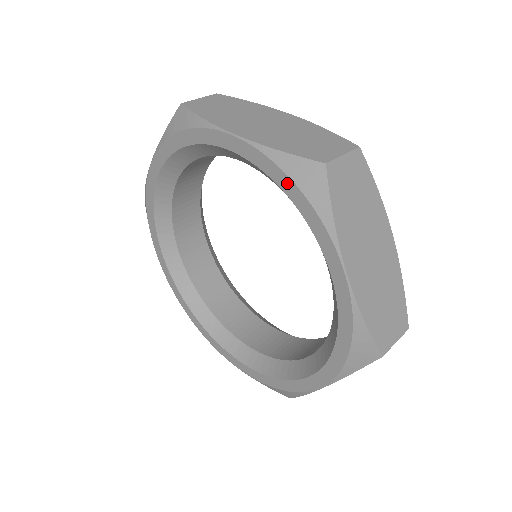
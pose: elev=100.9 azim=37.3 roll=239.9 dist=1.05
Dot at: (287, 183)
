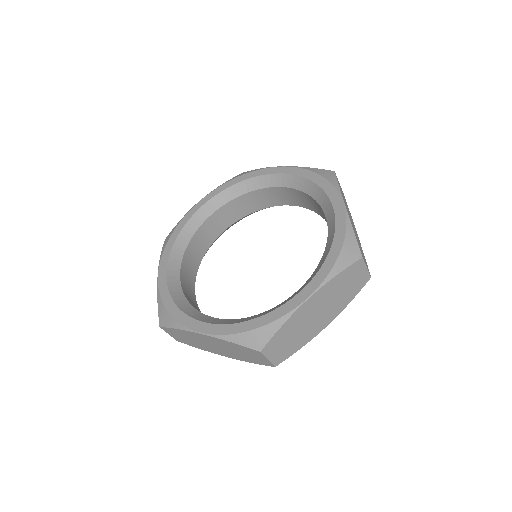
Dot at: (313, 175)
